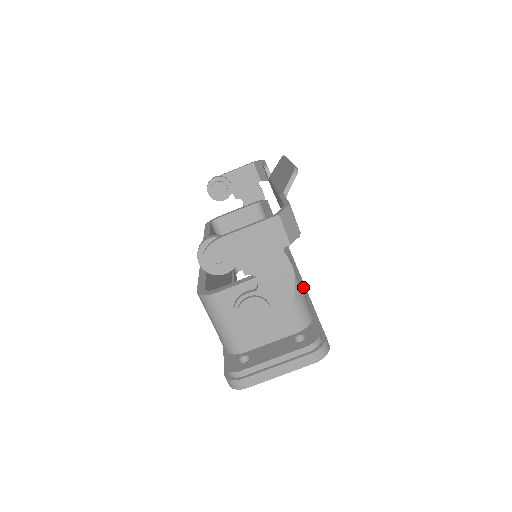
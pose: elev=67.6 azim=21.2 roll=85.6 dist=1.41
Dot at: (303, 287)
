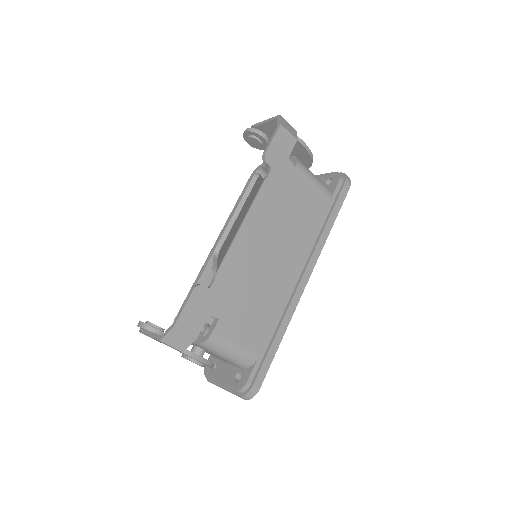
Dot at: (290, 298)
